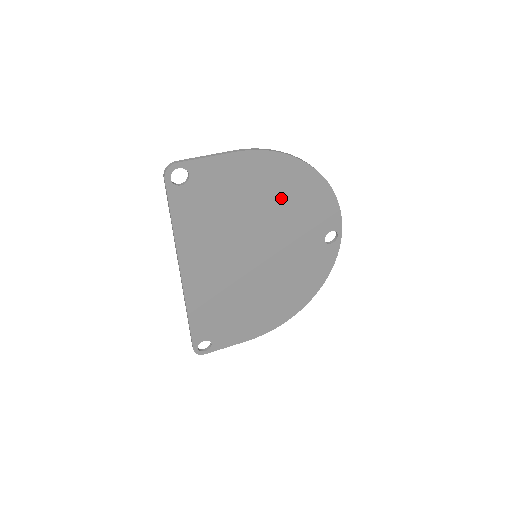
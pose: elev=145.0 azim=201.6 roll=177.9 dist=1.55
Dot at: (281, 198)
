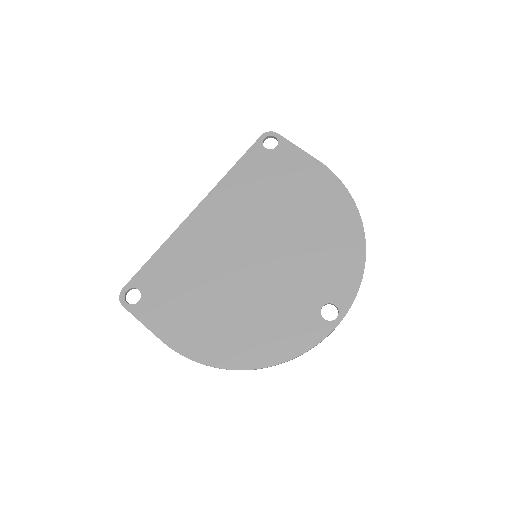
Dot at: (319, 224)
